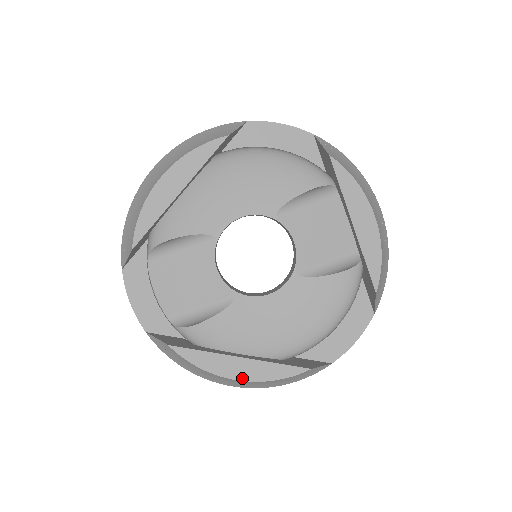
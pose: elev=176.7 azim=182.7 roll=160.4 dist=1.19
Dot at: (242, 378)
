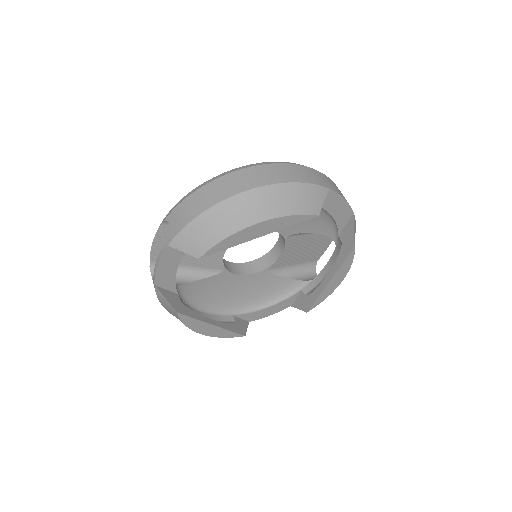
Dot at: (206, 334)
